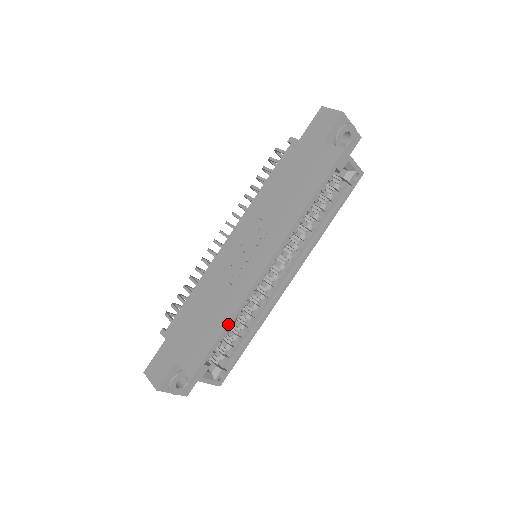
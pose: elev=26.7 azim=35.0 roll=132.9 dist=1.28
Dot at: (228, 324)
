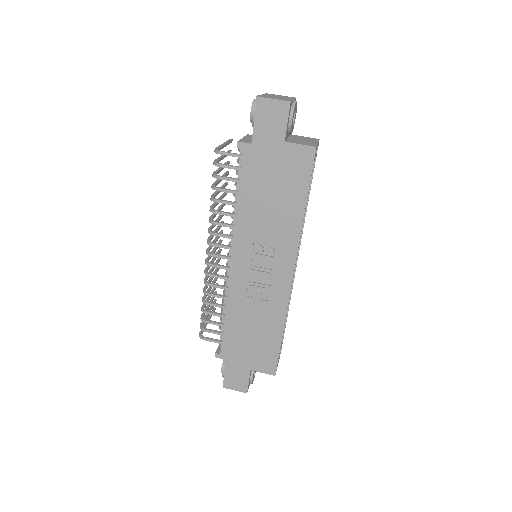
Dot at: (283, 329)
